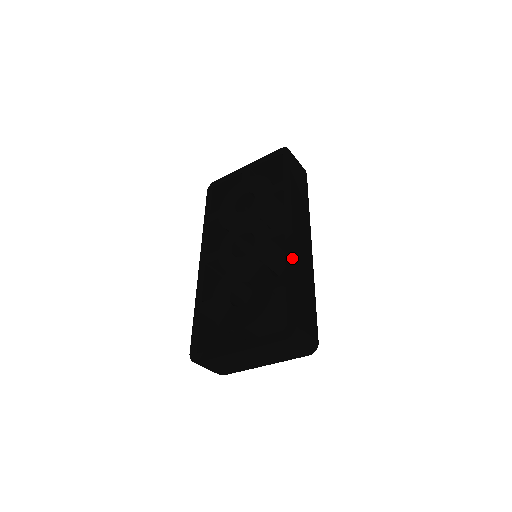
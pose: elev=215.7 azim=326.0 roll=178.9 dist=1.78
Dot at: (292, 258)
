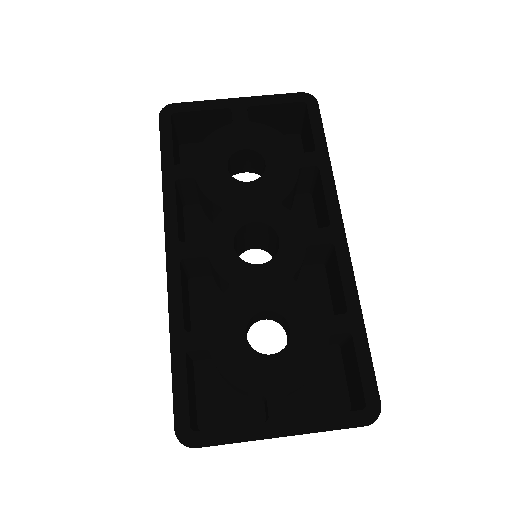
Dot at: (355, 289)
